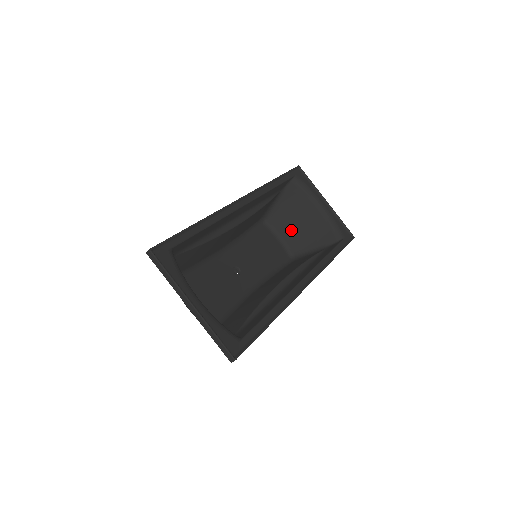
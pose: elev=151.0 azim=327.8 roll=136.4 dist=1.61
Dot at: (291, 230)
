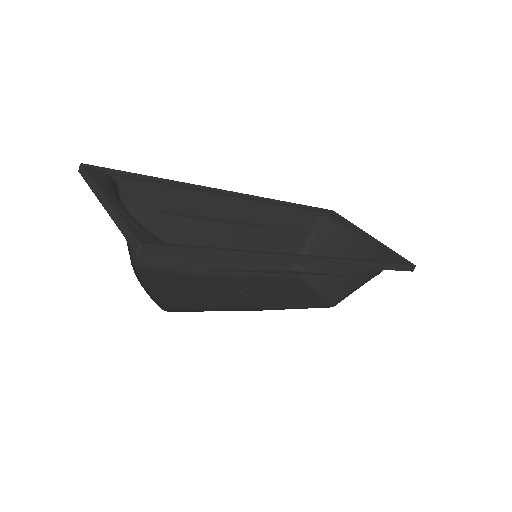
Dot at: (329, 276)
